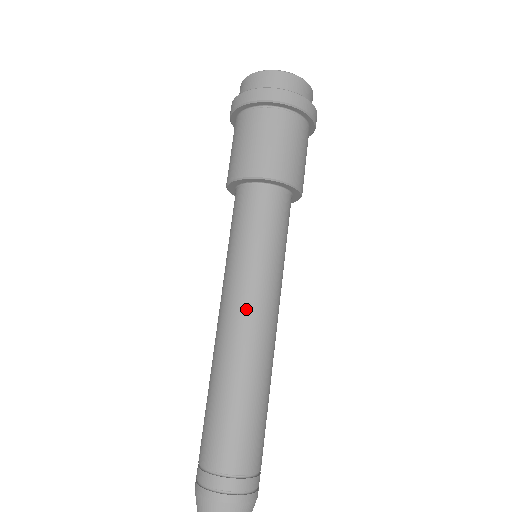
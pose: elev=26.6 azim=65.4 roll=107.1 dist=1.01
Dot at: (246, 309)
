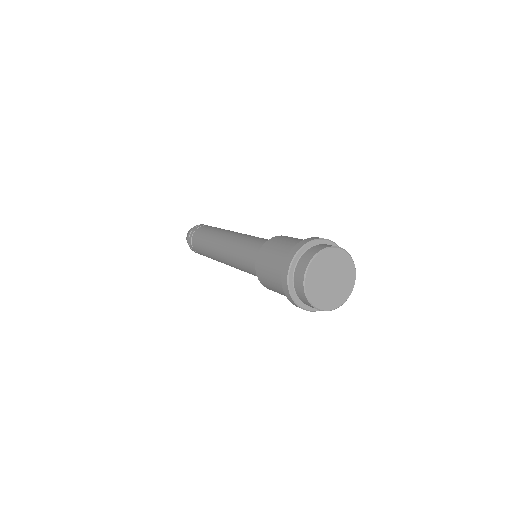
Dot at: occluded
